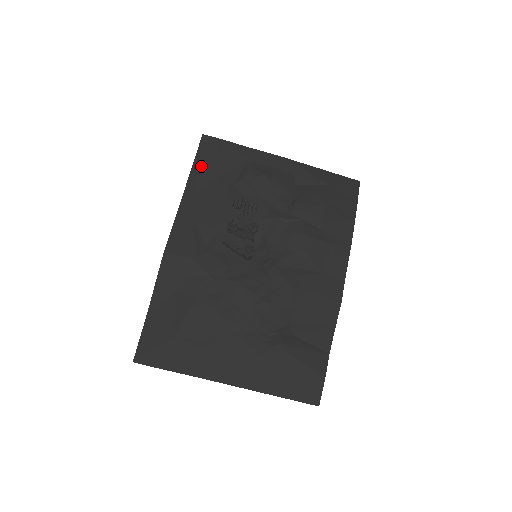
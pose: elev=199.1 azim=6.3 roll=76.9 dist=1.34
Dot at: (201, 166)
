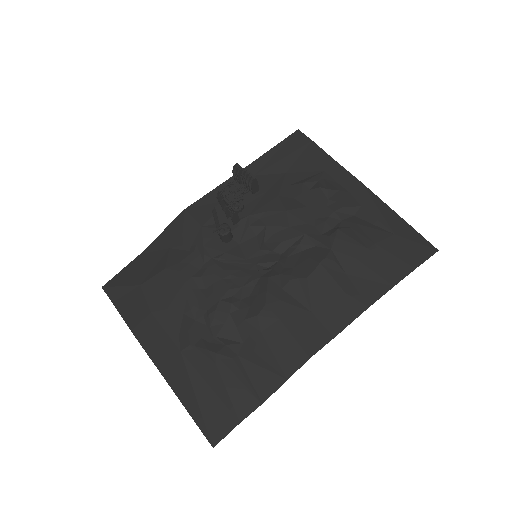
Dot at: (275, 155)
